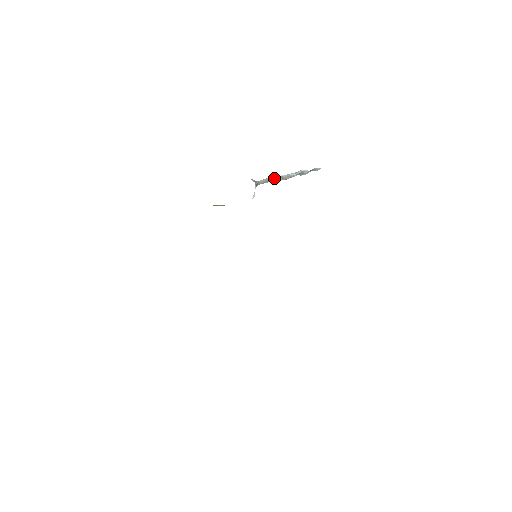
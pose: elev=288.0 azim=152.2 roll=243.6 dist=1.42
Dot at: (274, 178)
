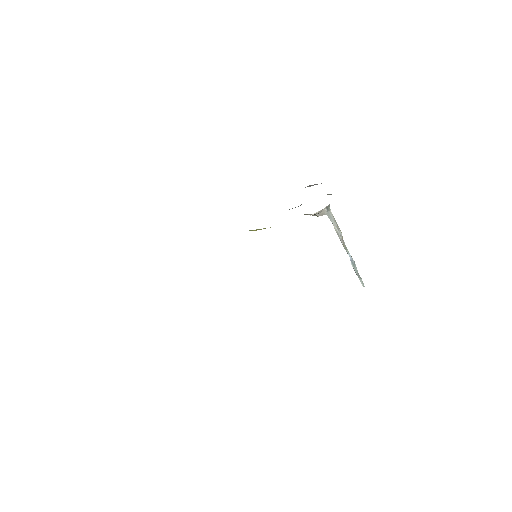
Dot at: (339, 228)
